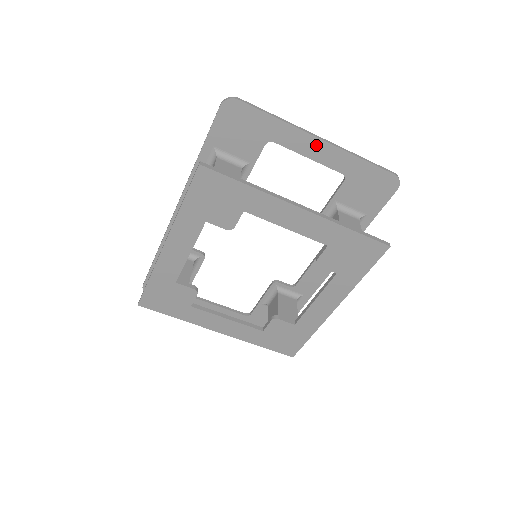
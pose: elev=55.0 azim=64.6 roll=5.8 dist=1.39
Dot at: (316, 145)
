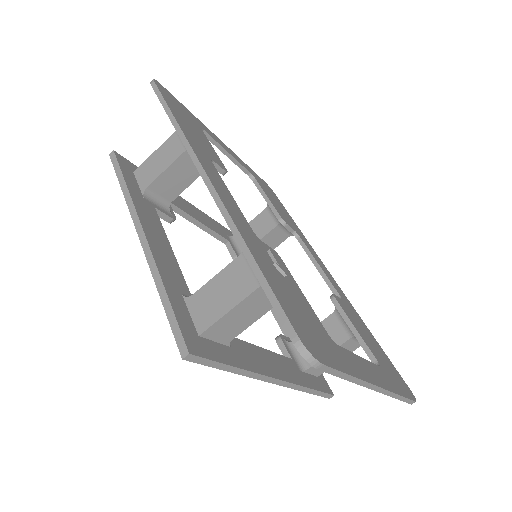
Dot at: occluded
